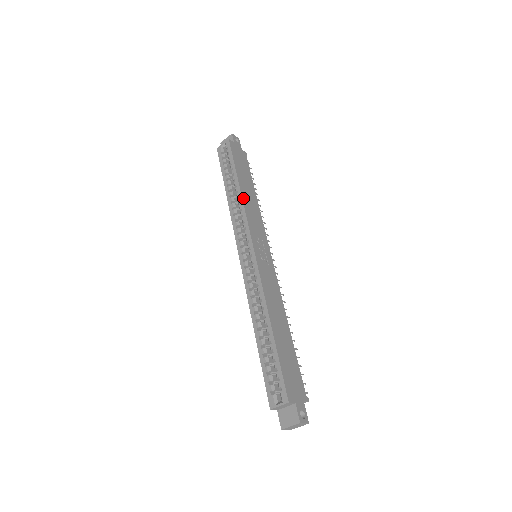
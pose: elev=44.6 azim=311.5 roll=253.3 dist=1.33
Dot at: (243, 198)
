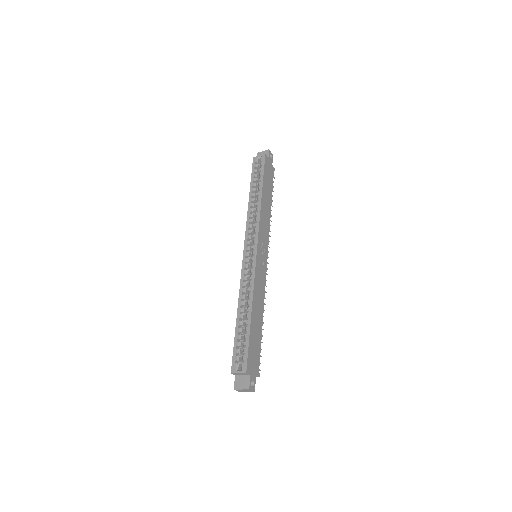
Dot at: (261, 207)
